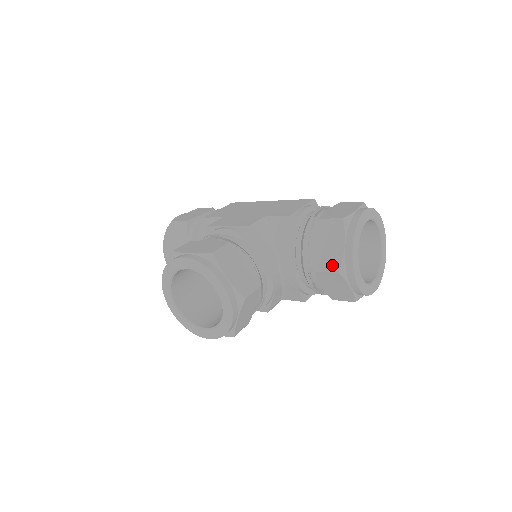
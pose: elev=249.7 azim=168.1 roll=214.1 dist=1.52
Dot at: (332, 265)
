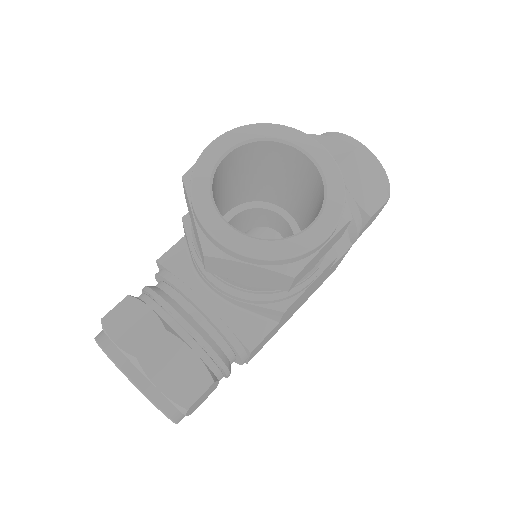
Dot at: (344, 150)
